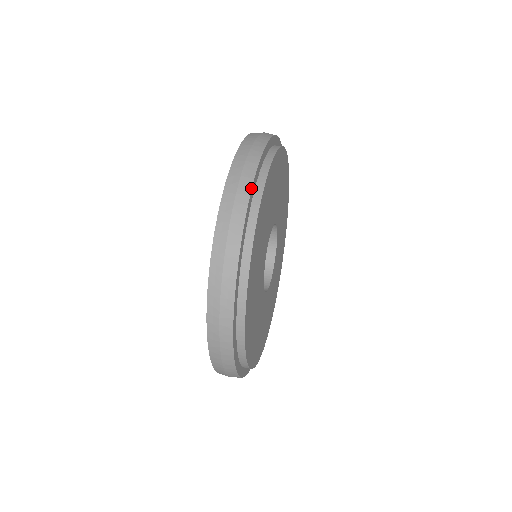
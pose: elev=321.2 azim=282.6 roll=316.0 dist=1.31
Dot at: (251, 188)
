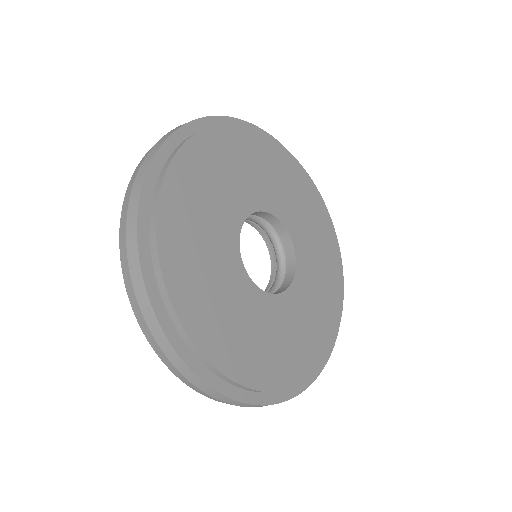
Dot at: (200, 118)
